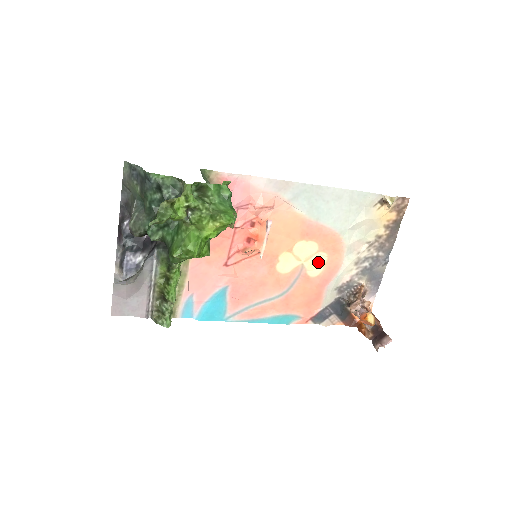
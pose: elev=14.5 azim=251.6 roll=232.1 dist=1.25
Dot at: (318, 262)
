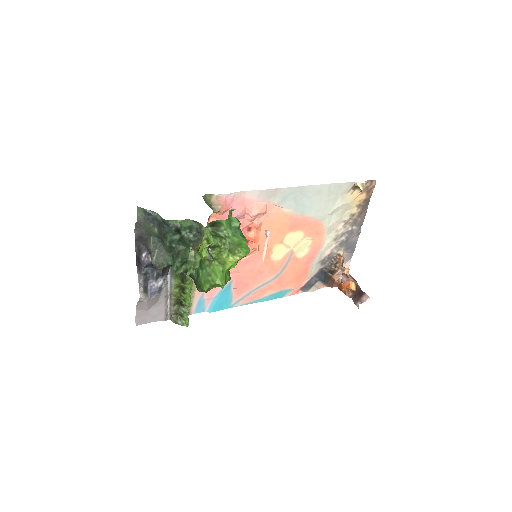
Dot at: (304, 245)
